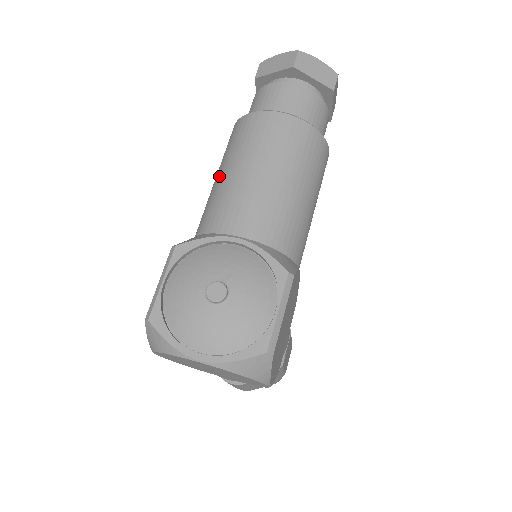
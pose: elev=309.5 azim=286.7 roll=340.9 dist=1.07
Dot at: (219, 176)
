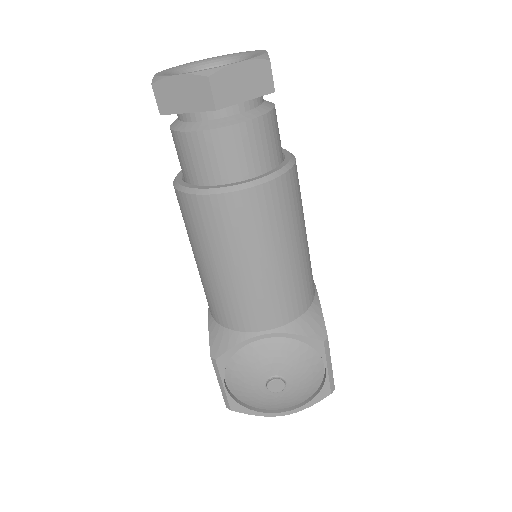
Dot at: (203, 267)
